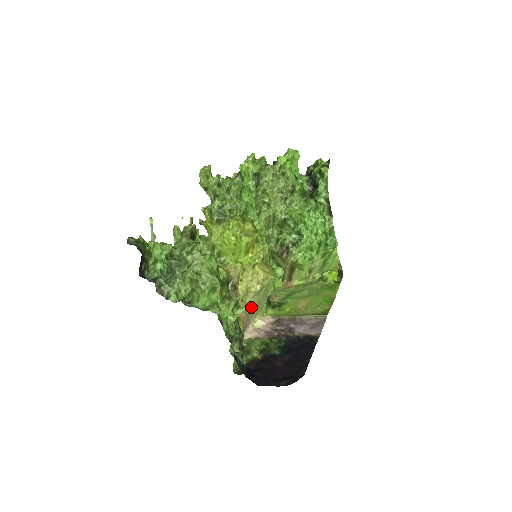
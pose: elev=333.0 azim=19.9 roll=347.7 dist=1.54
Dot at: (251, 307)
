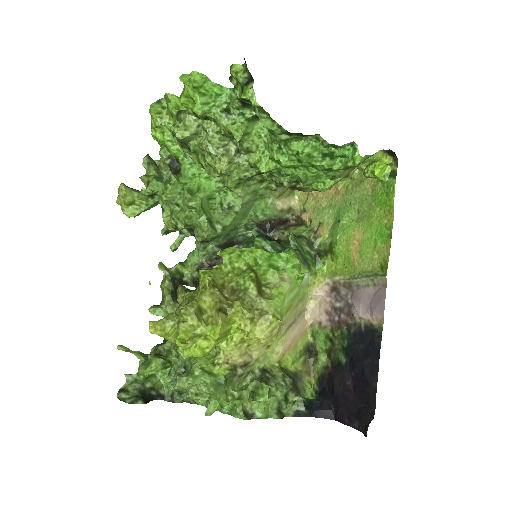
Dot at: (286, 328)
